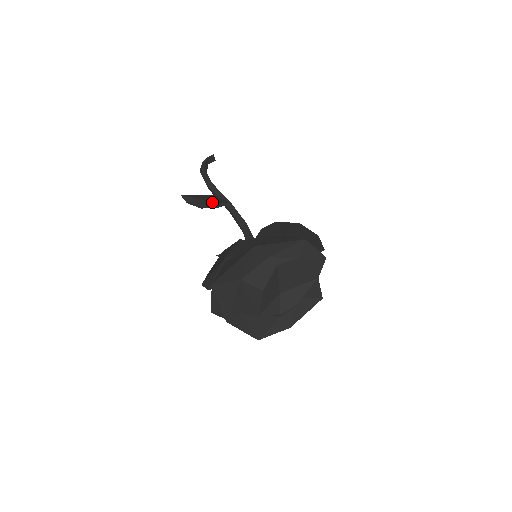
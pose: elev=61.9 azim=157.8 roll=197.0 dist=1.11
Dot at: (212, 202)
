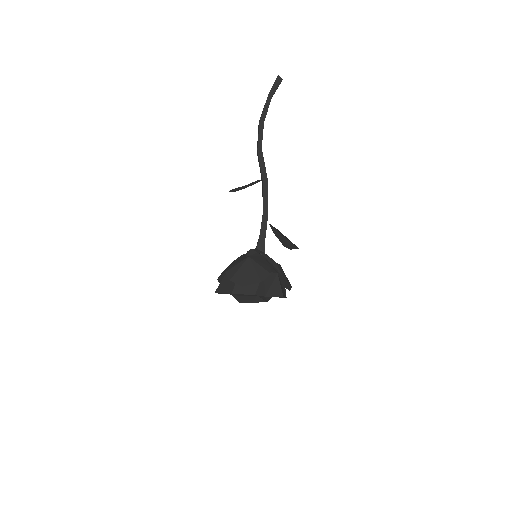
Dot at: (251, 184)
